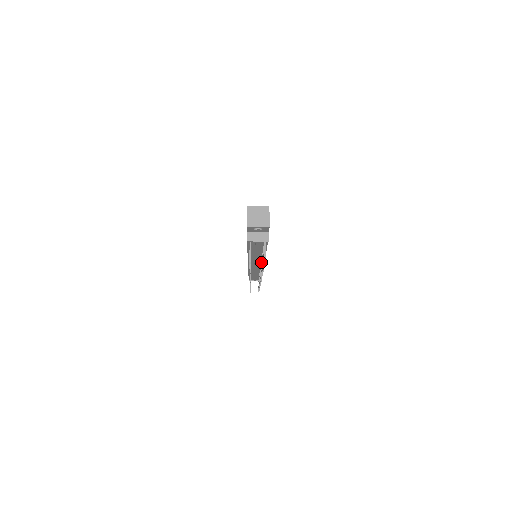
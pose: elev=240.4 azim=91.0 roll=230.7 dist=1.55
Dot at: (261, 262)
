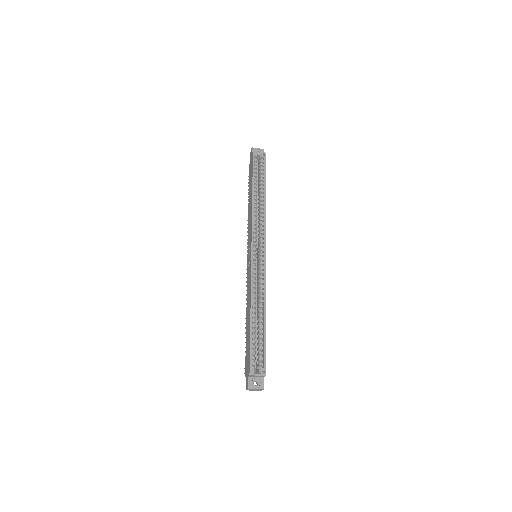
Dot at: occluded
